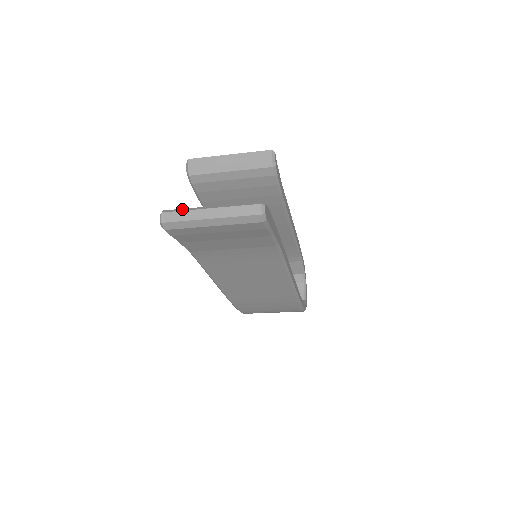
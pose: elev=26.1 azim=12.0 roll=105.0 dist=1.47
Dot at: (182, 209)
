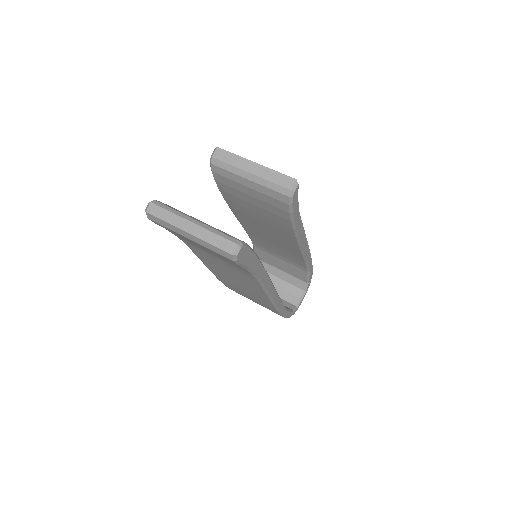
Dot at: (169, 208)
